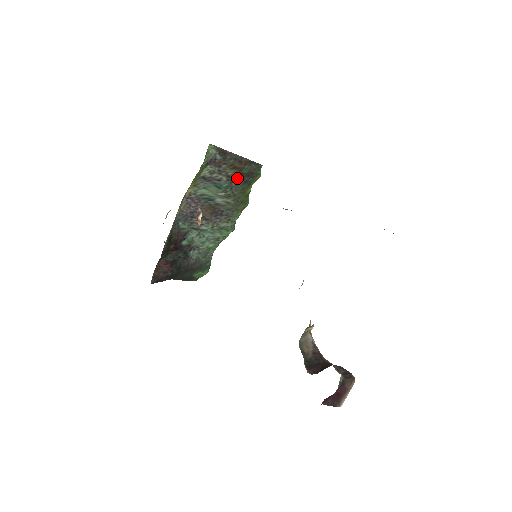
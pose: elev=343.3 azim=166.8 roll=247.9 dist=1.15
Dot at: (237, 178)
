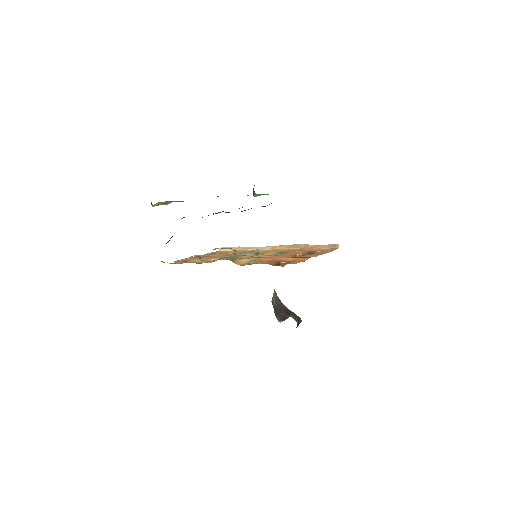
Dot at: occluded
